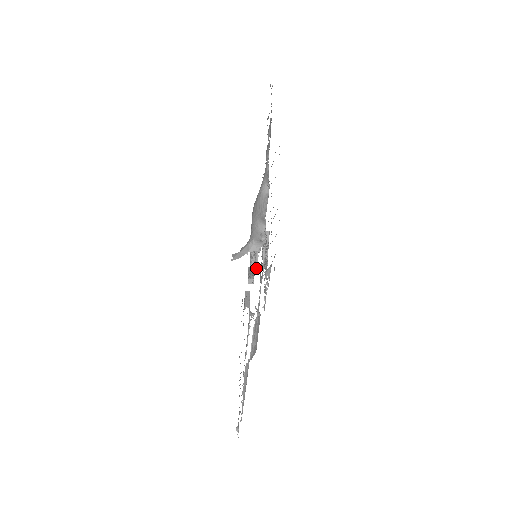
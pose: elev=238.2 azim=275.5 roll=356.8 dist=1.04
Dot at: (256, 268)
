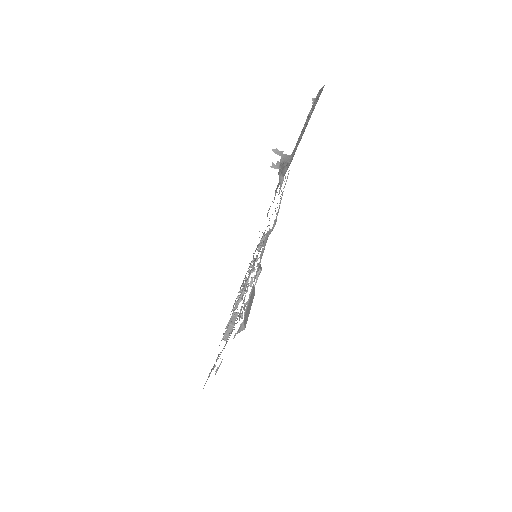
Dot at: (253, 268)
